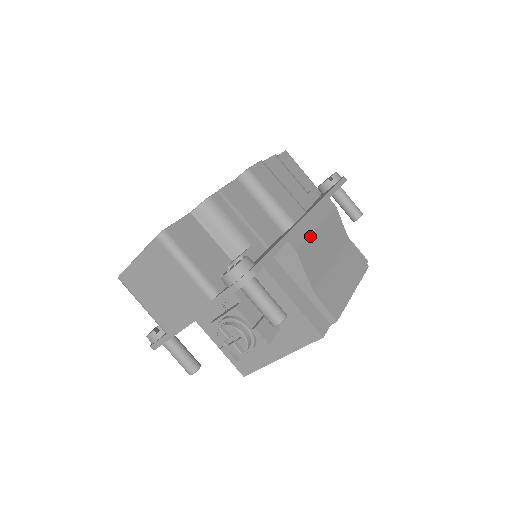
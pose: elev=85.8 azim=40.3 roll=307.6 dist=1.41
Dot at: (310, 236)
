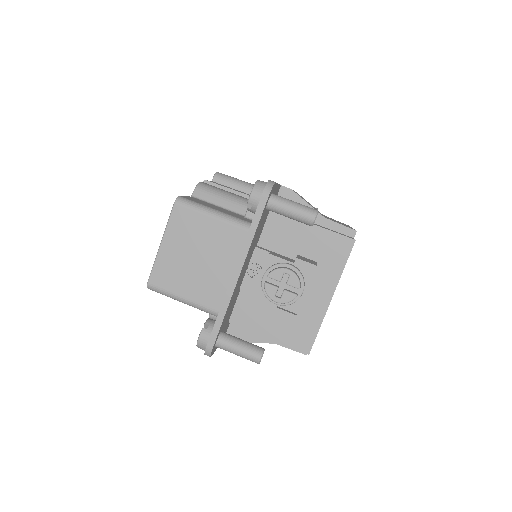
Dot at: occluded
